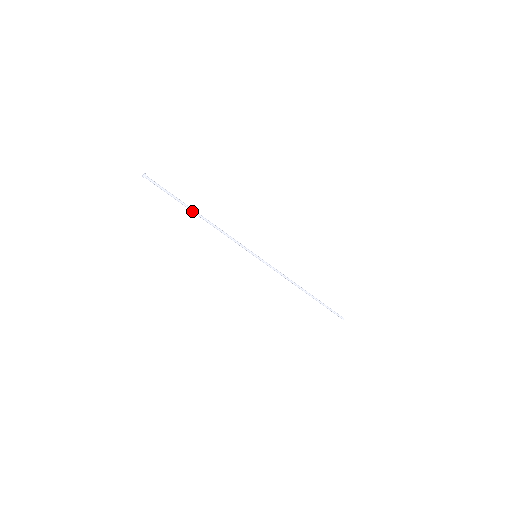
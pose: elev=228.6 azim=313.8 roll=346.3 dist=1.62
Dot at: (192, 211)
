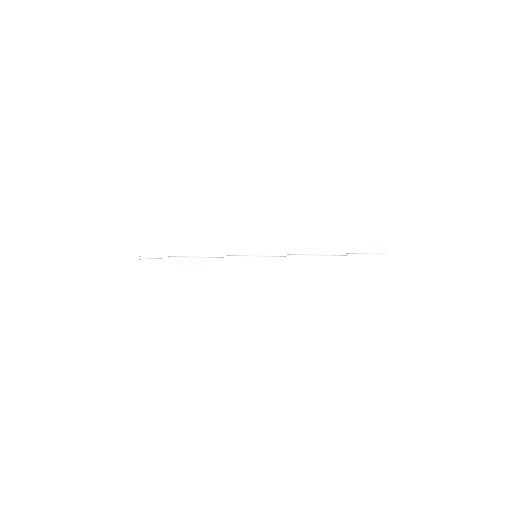
Dot at: (185, 257)
